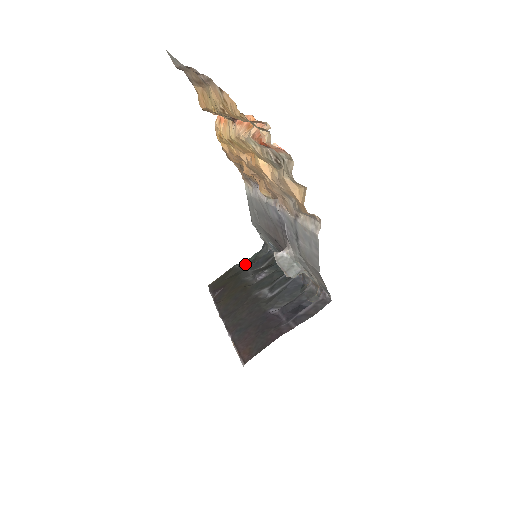
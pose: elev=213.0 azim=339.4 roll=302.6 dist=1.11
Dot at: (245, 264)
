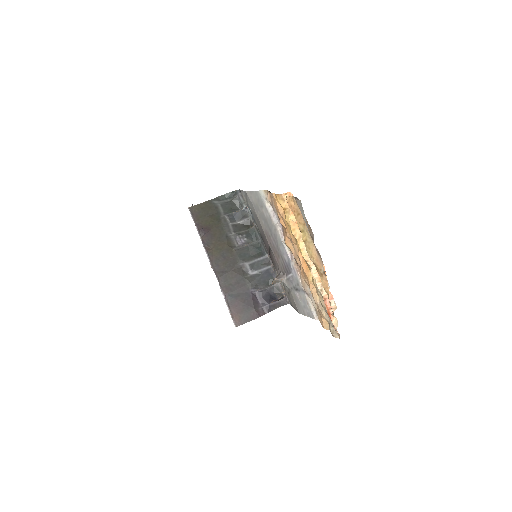
Dot at: (222, 204)
